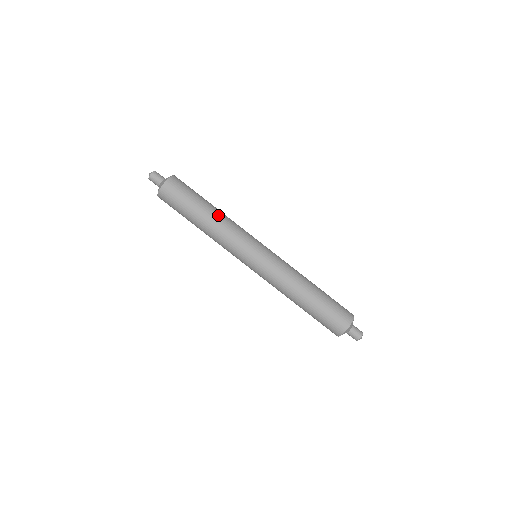
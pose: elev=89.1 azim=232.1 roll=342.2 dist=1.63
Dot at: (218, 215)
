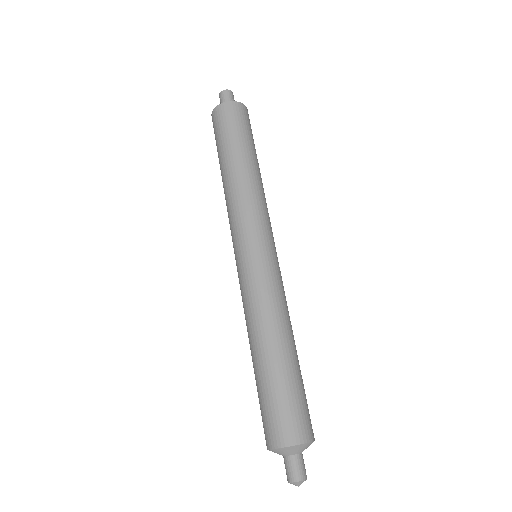
Dot at: (238, 174)
